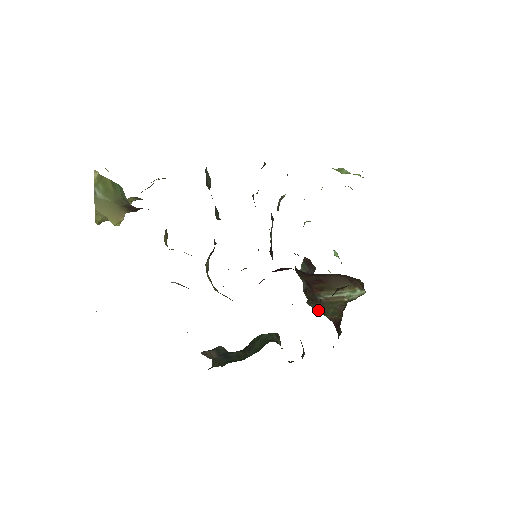
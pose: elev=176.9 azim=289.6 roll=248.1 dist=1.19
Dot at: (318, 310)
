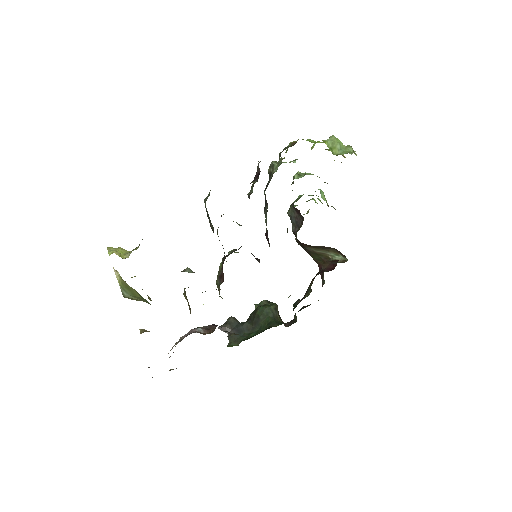
Dot at: occluded
